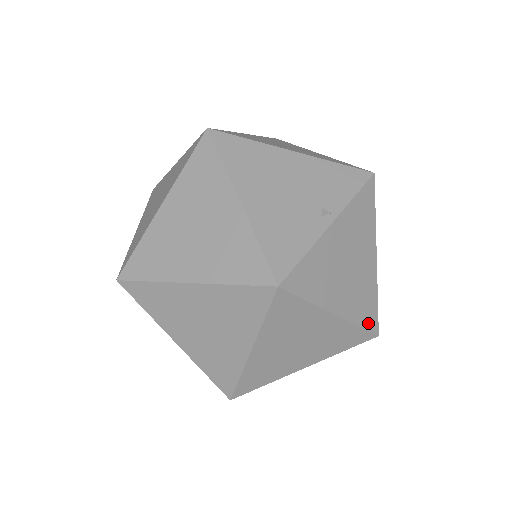
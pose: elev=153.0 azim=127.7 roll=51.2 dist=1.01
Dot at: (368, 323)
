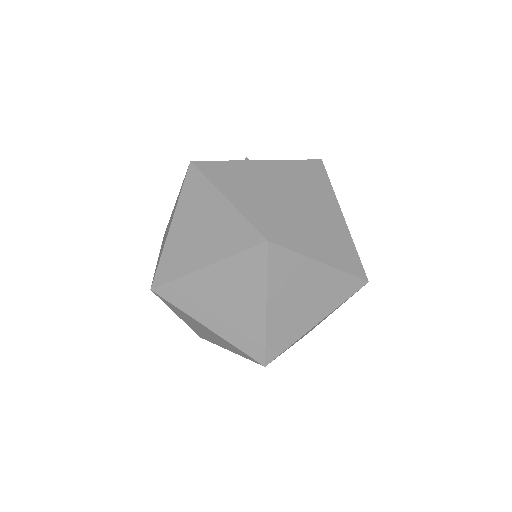
Dot at: occluded
